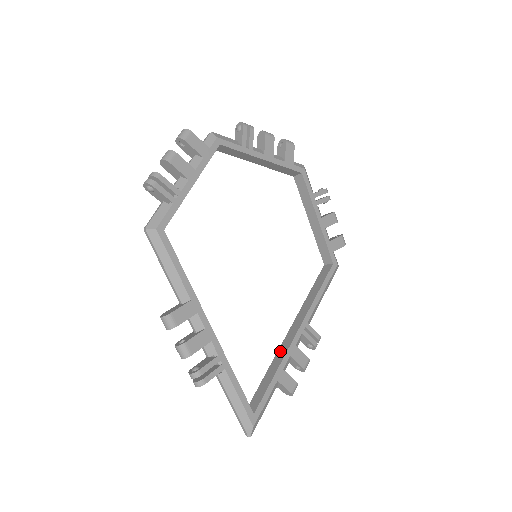
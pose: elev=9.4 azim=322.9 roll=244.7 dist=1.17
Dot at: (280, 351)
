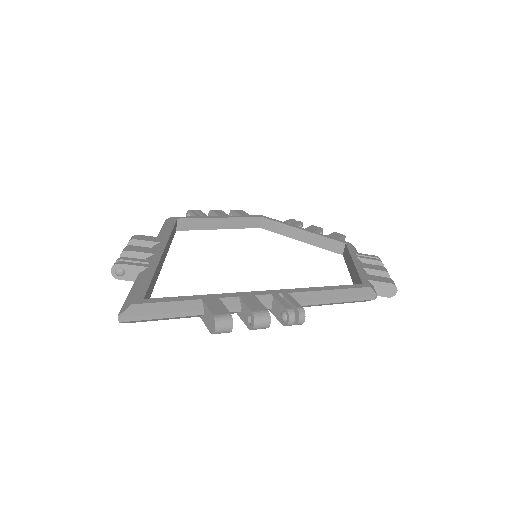
Dot at: occluded
